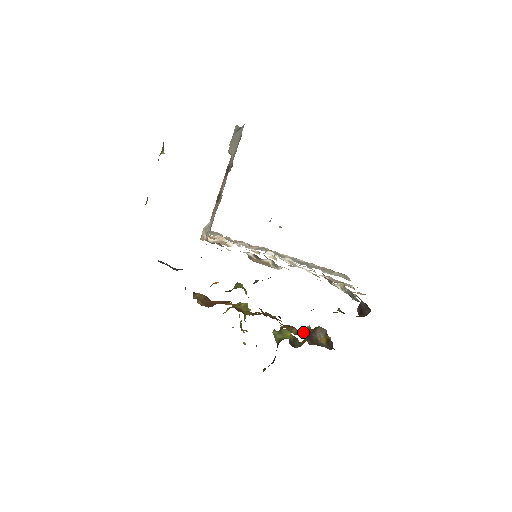
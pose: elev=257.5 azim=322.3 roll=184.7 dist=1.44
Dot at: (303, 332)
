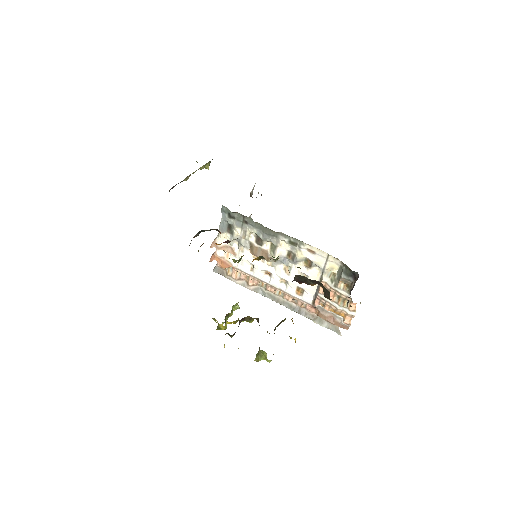
Dot at: occluded
